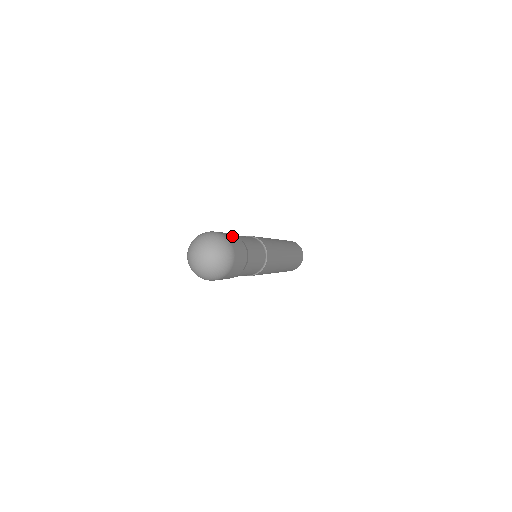
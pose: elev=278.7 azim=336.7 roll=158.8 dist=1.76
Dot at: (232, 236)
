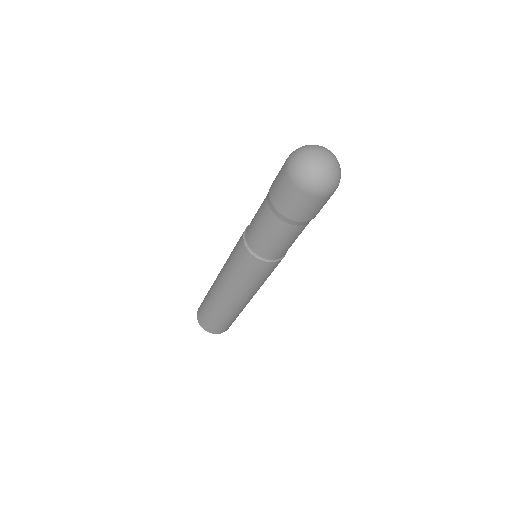
Dot at: occluded
